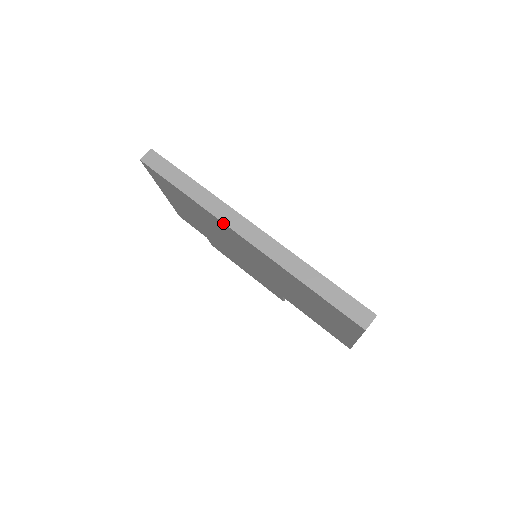
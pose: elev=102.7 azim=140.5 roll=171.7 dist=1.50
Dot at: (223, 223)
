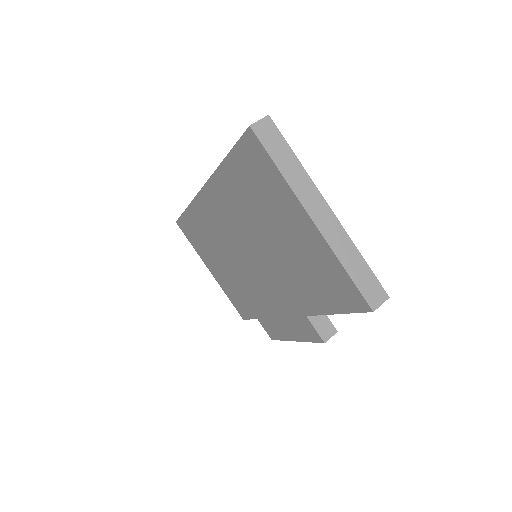
Dot at: (196, 197)
